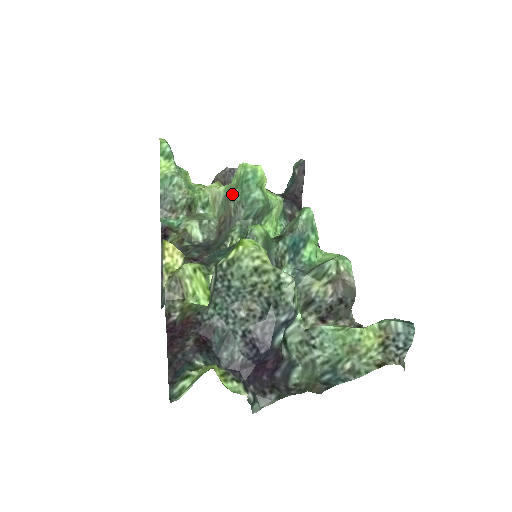
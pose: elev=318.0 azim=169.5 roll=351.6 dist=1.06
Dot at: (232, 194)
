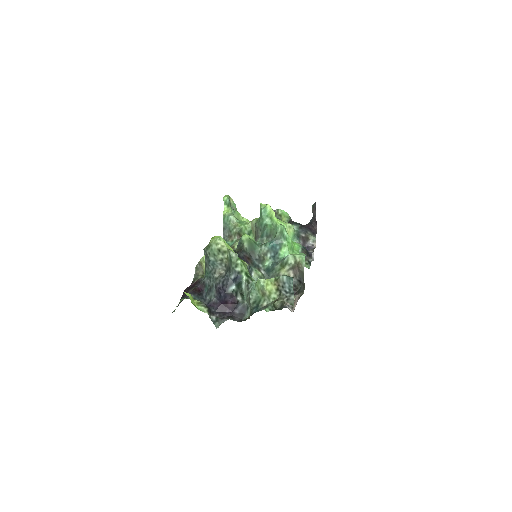
Dot at: (256, 223)
